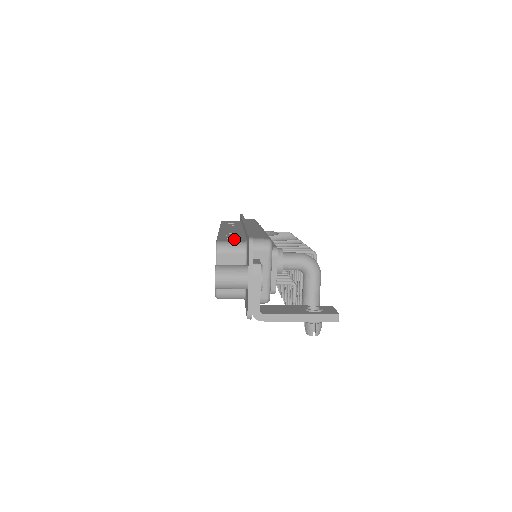
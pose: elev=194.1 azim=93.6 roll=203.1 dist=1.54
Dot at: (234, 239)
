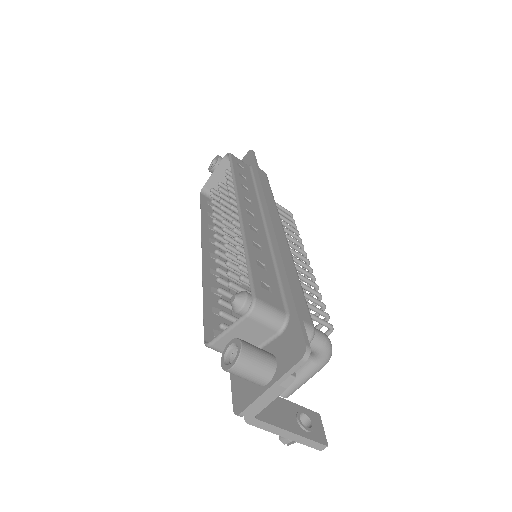
Dot at: (271, 293)
